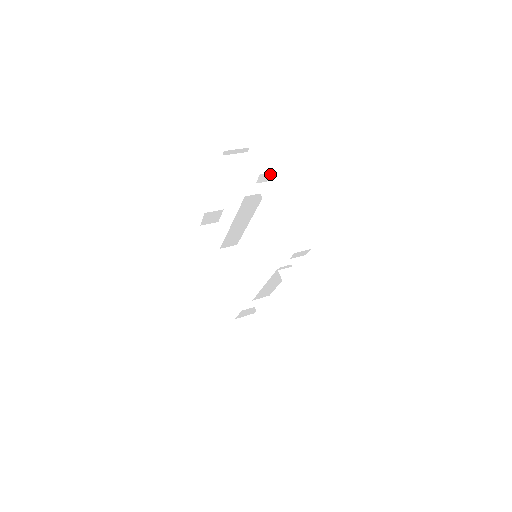
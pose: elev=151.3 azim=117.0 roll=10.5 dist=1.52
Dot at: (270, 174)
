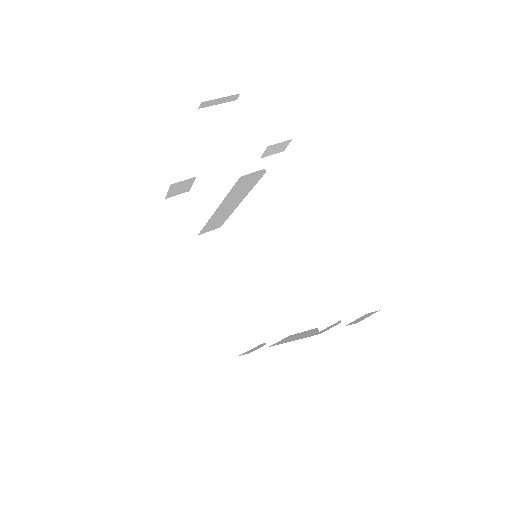
Dot at: (282, 143)
